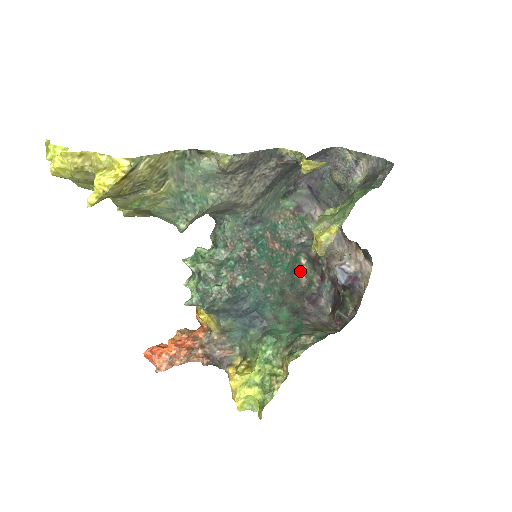
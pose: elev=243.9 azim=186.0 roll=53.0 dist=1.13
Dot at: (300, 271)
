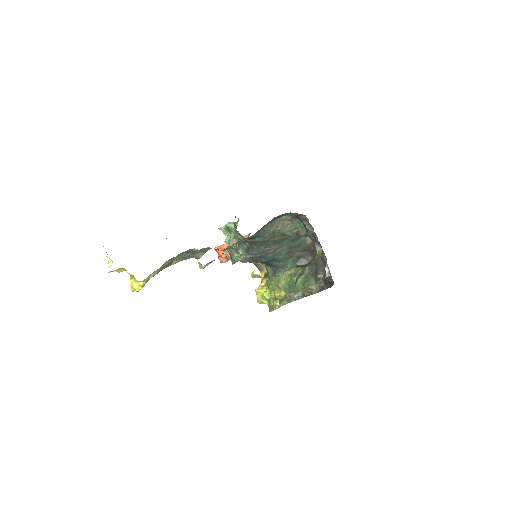
Dot at: occluded
